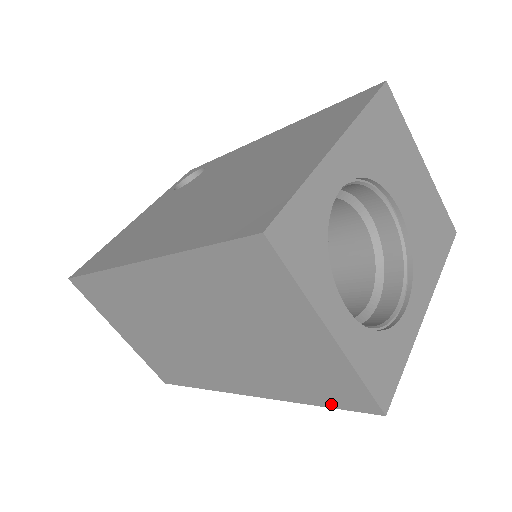
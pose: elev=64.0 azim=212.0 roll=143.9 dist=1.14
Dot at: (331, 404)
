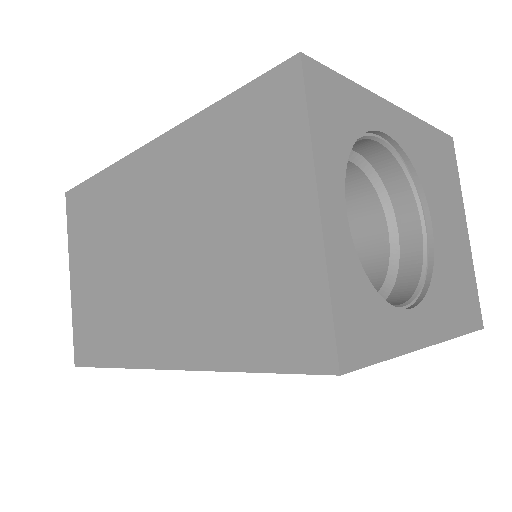
Dot at: (270, 363)
